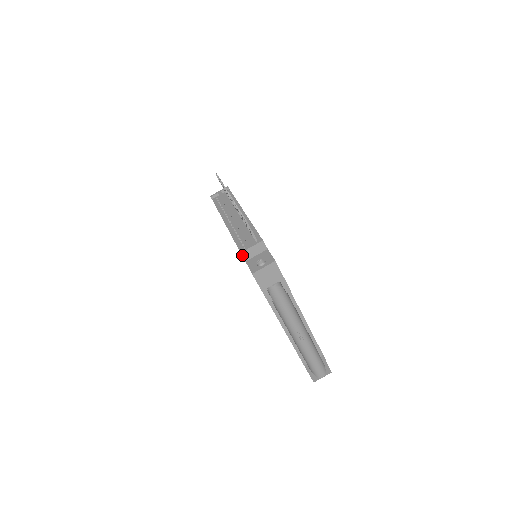
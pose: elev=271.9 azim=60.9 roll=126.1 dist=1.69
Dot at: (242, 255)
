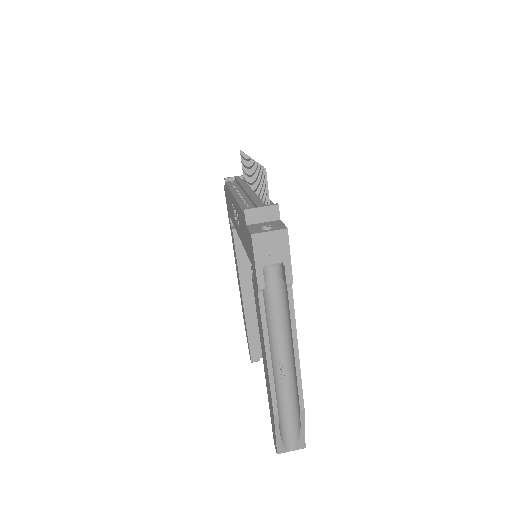
Dot at: (245, 214)
